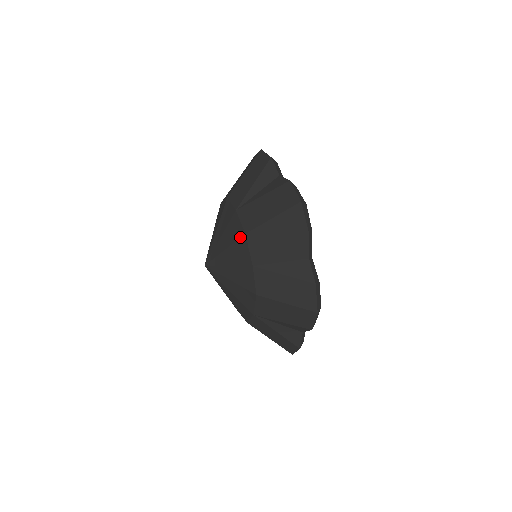
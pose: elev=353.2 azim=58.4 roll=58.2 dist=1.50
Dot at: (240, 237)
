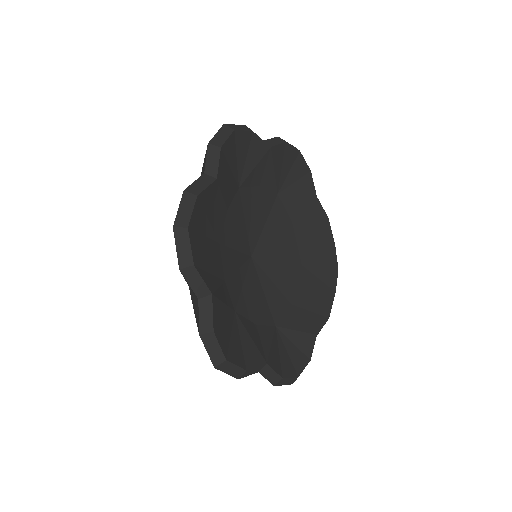
Dot at: occluded
